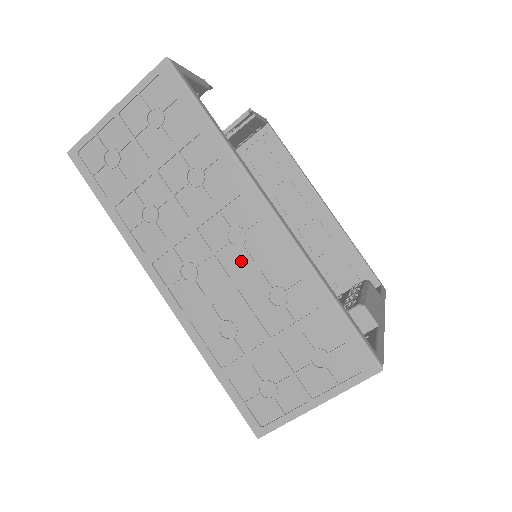
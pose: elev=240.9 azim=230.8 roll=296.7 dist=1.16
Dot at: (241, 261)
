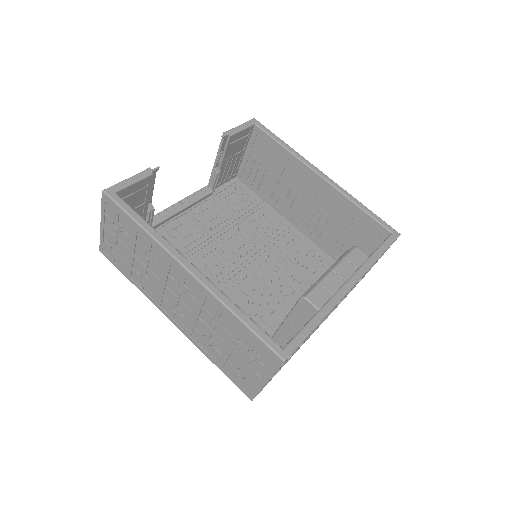
Dot at: (192, 301)
